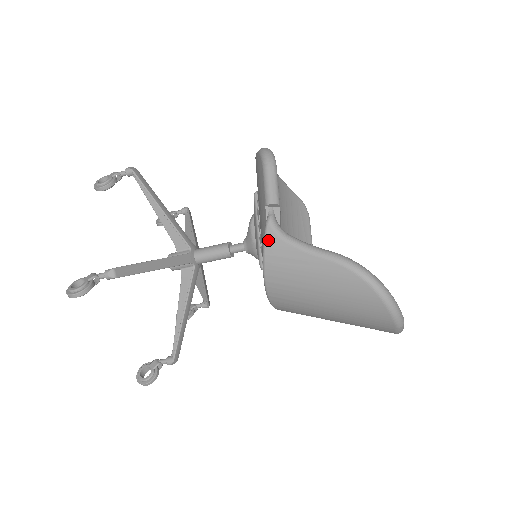
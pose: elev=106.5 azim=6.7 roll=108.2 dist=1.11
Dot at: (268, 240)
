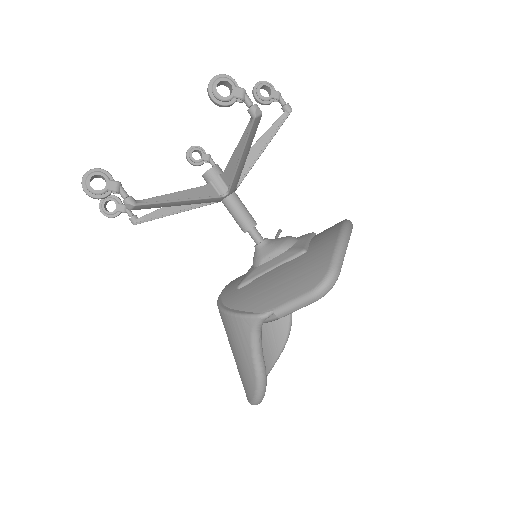
Dot at: (246, 320)
